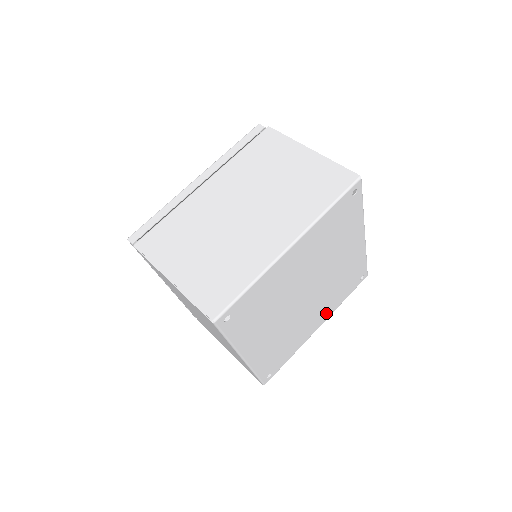
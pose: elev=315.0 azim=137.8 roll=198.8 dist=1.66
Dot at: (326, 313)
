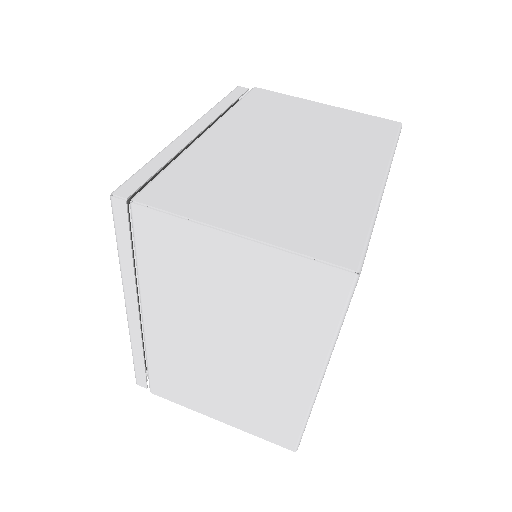
Dot at: occluded
